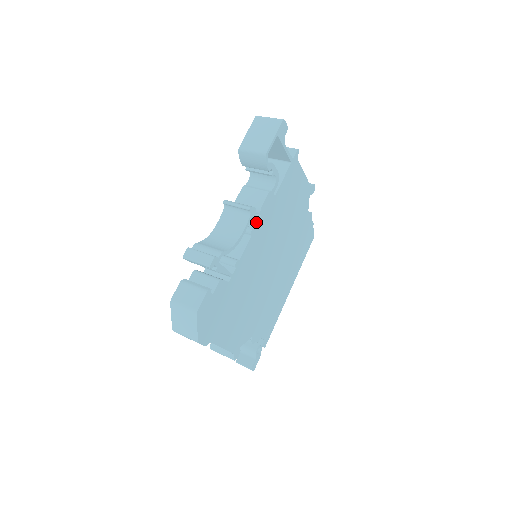
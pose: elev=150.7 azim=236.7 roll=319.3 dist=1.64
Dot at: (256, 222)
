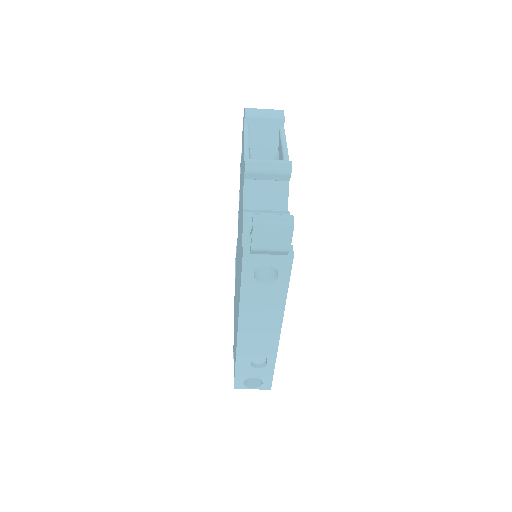
Dot at: occluded
